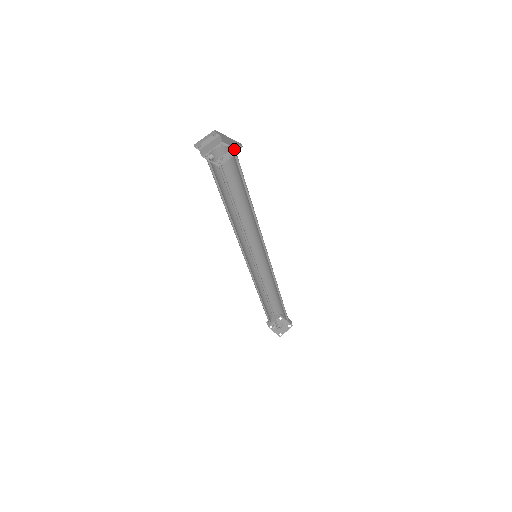
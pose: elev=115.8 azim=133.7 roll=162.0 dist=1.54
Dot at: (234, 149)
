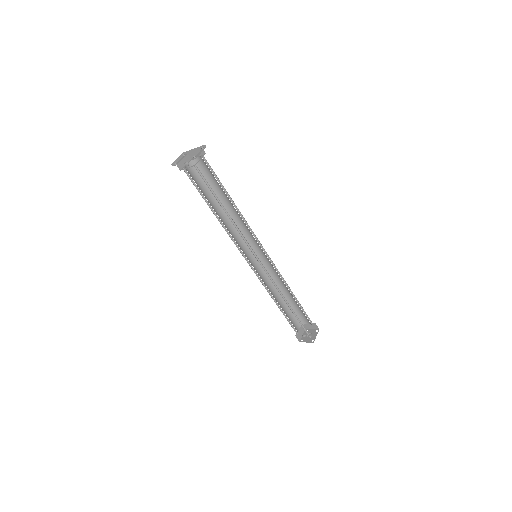
Dot at: (201, 151)
